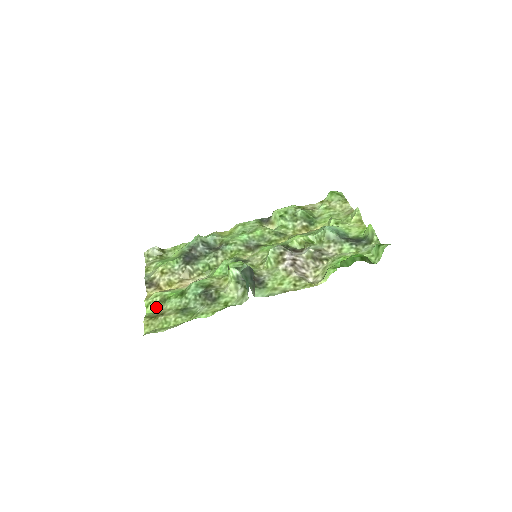
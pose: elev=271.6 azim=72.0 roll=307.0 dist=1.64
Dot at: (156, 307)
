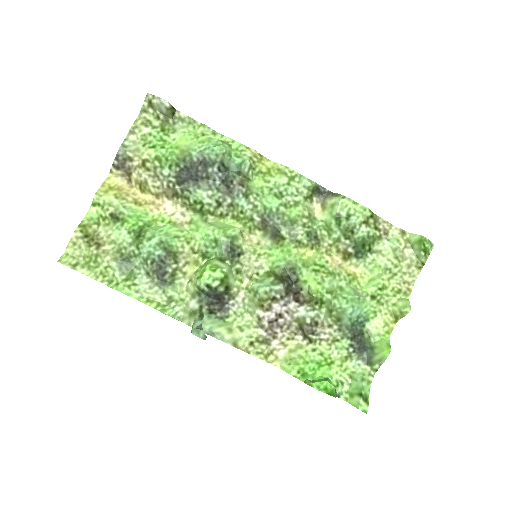
Dot at: (103, 216)
